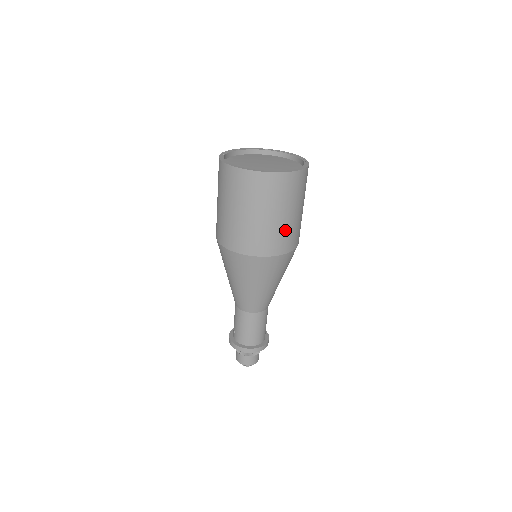
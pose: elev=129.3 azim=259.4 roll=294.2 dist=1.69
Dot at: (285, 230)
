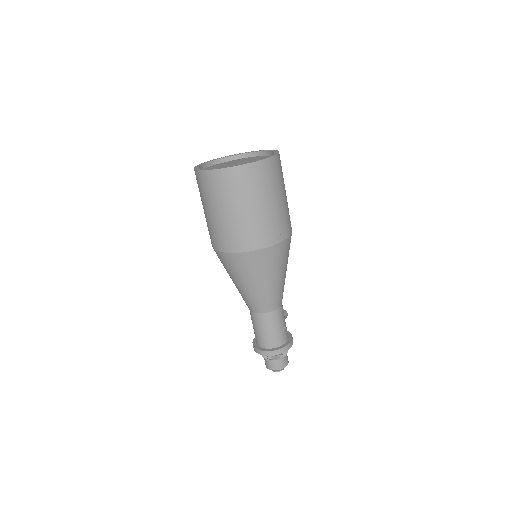
Dot at: (264, 221)
